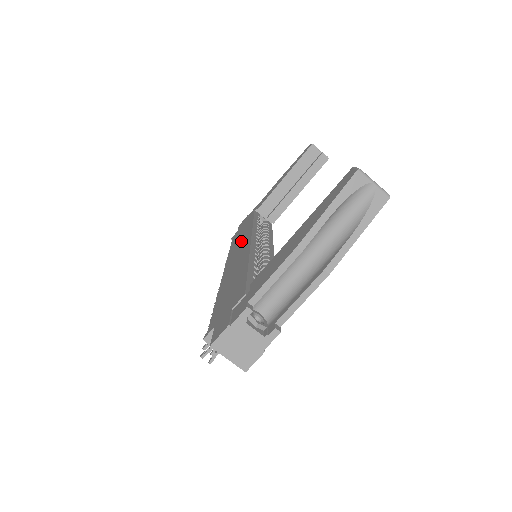
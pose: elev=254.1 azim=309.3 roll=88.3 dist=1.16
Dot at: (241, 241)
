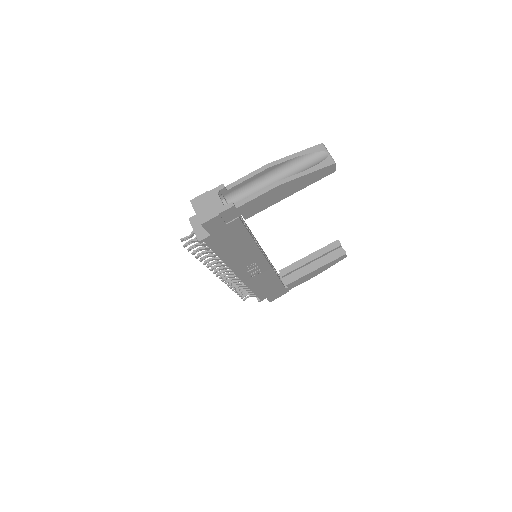
Dot at: occluded
